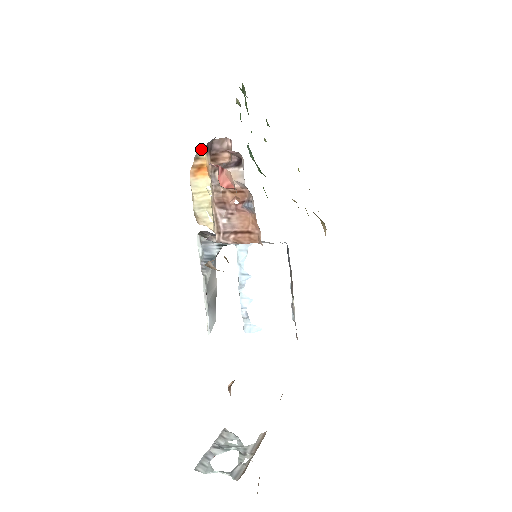
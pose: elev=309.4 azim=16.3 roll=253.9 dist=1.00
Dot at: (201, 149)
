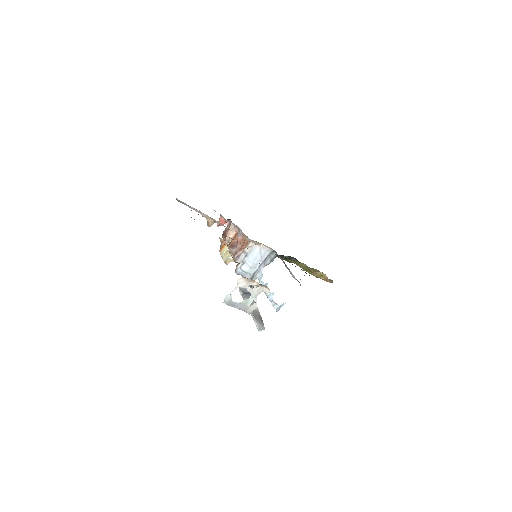
Dot at: occluded
